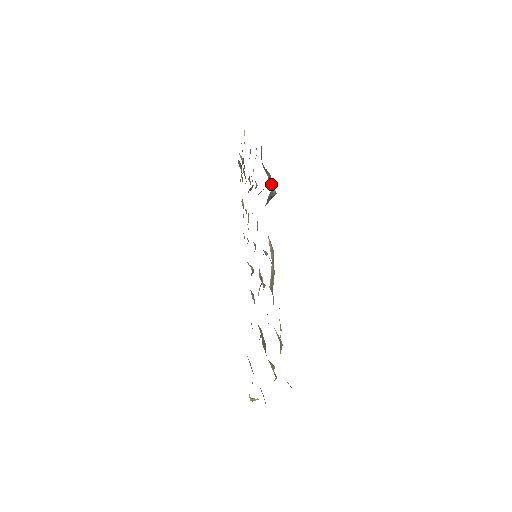
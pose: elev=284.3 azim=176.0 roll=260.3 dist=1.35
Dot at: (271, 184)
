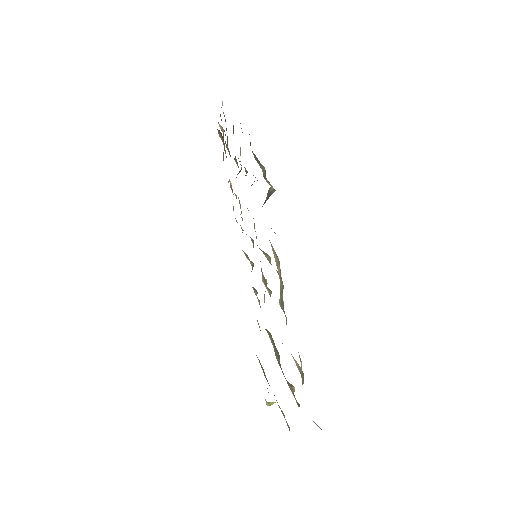
Dot at: (267, 181)
